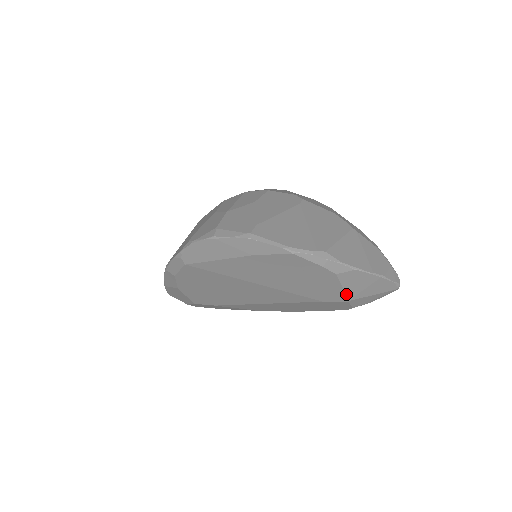
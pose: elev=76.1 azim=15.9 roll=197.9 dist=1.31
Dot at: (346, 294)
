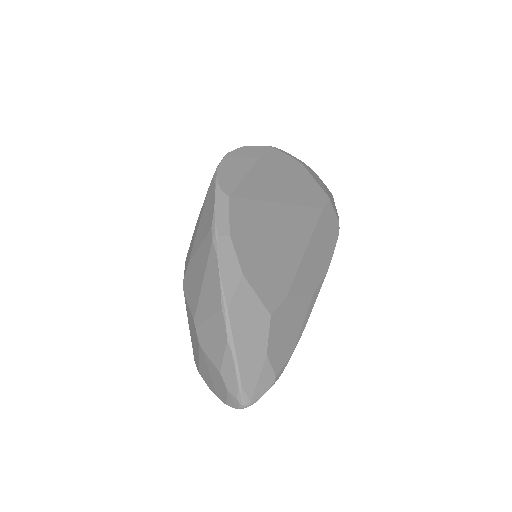
Dot at: (322, 189)
